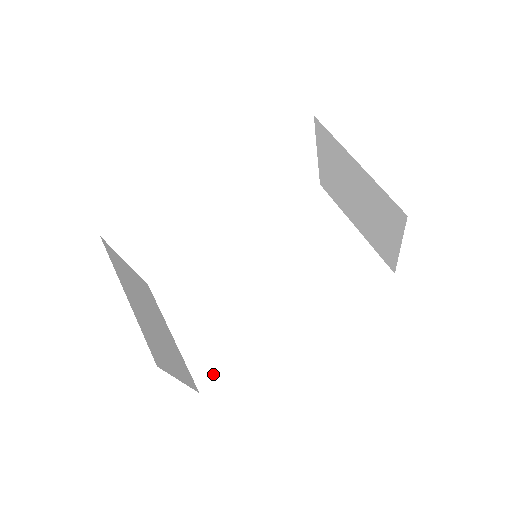
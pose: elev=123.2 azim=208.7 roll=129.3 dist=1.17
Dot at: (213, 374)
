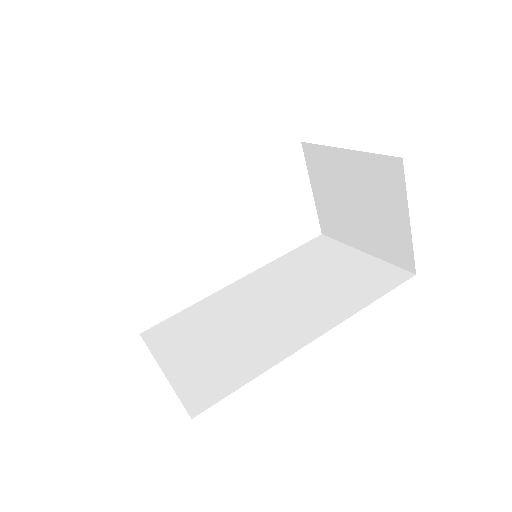
Dot at: (210, 396)
